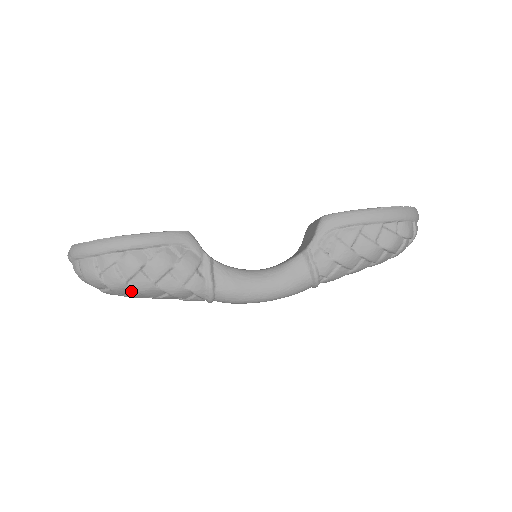
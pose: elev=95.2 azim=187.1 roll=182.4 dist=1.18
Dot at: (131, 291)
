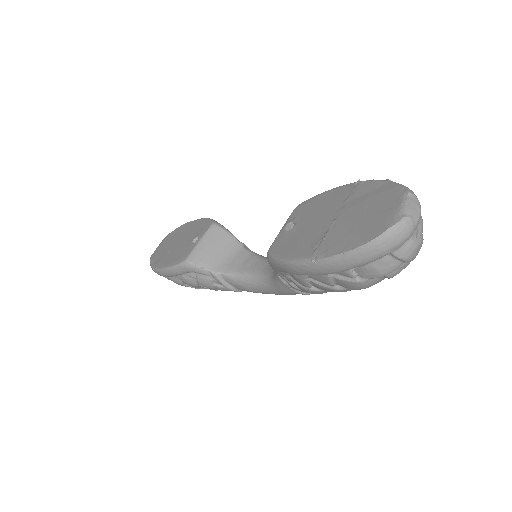
Dot at: occluded
